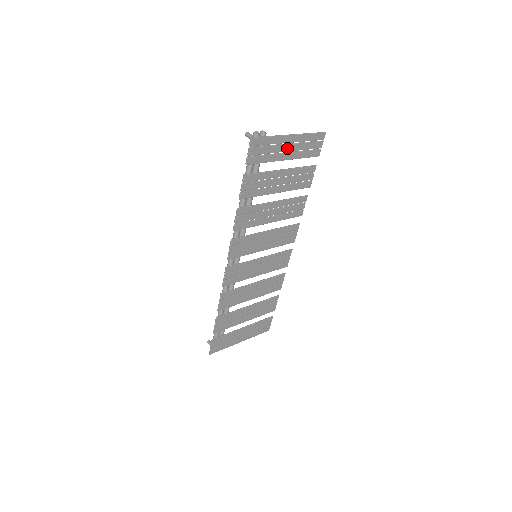
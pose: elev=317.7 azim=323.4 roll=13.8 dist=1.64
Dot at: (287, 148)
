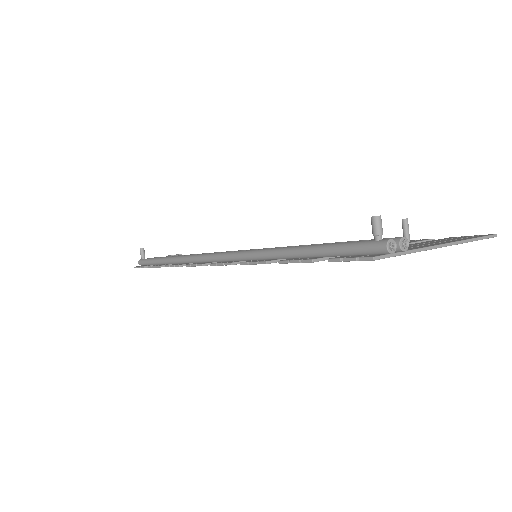
Dot at: occluded
